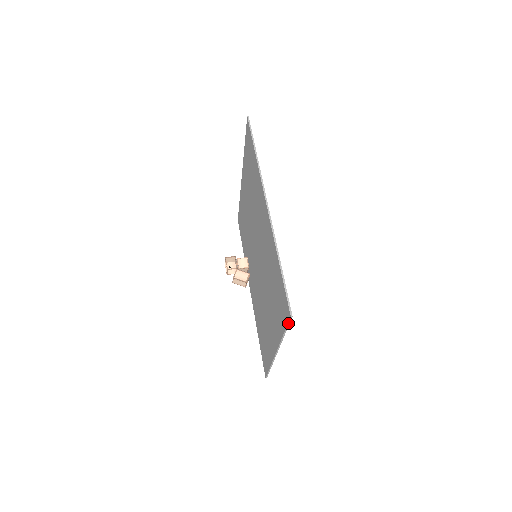
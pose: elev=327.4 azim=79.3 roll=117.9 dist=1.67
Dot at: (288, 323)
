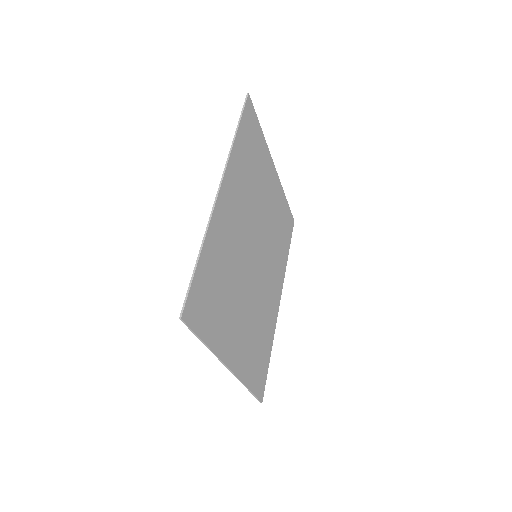
Dot at: (189, 328)
